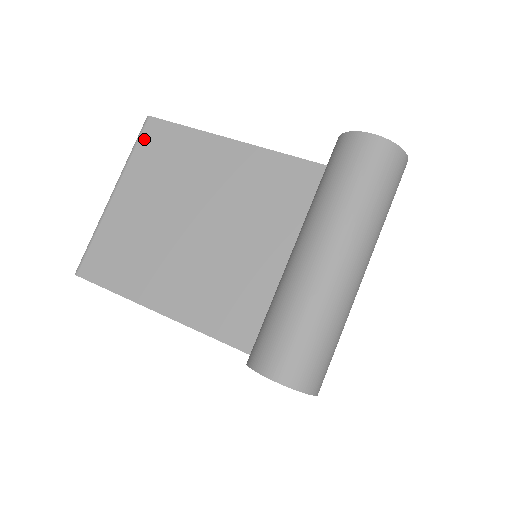
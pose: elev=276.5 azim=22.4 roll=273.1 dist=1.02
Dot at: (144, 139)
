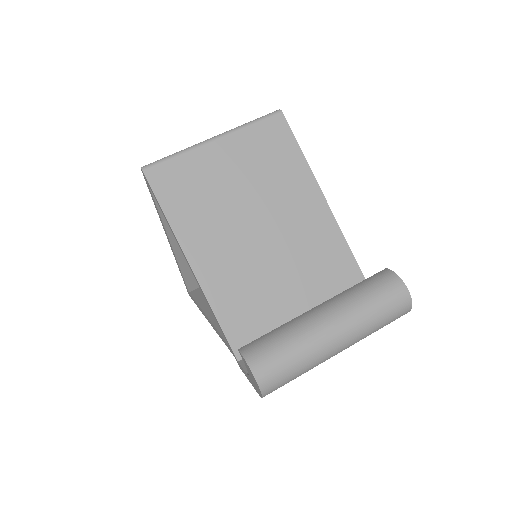
Dot at: (266, 124)
